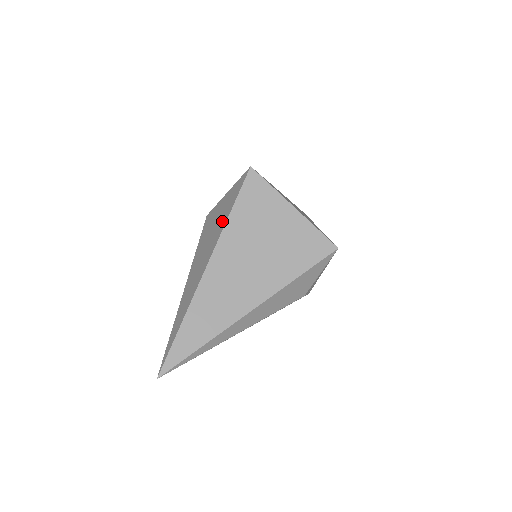
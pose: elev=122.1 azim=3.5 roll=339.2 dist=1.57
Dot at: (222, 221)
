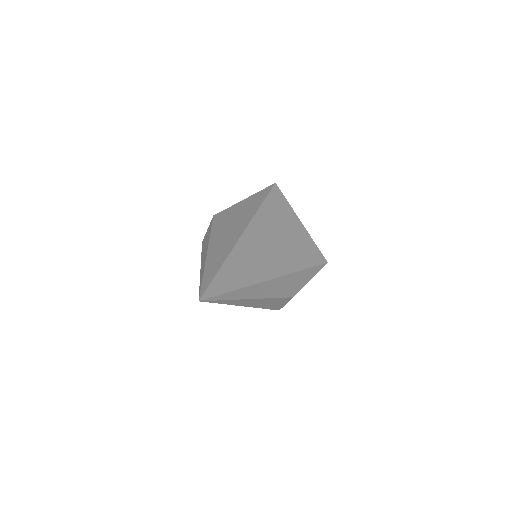
Dot at: (252, 208)
